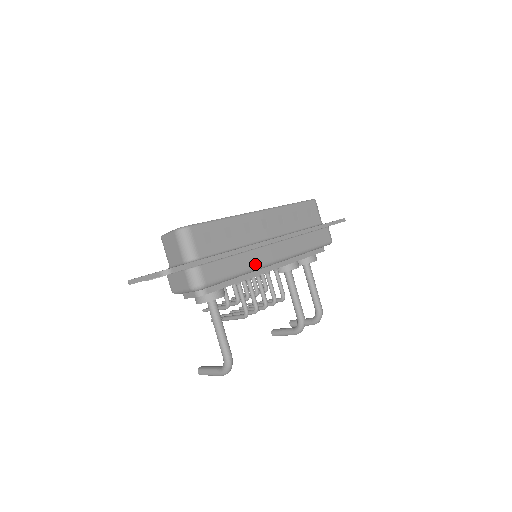
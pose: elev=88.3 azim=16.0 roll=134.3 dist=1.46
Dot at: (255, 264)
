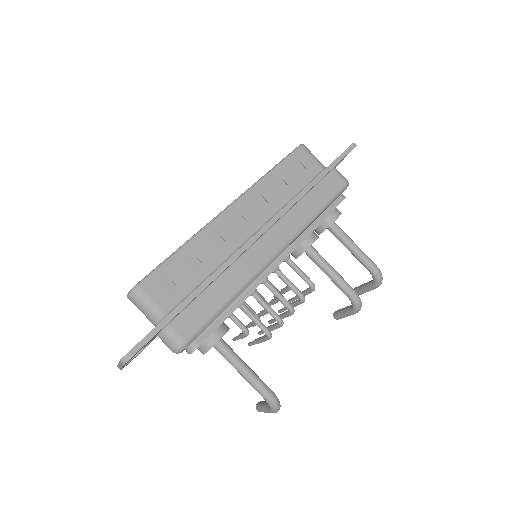
Dot at: (244, 278)
